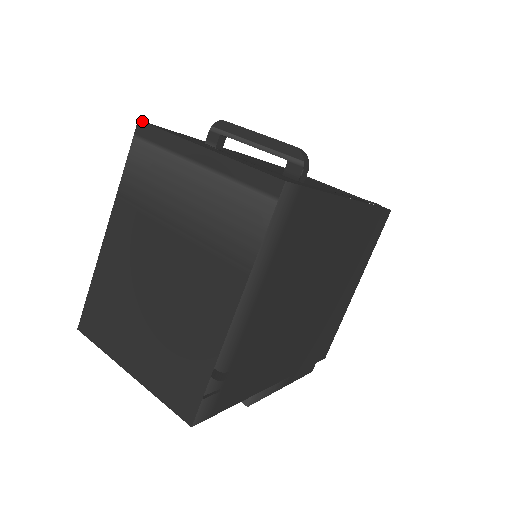
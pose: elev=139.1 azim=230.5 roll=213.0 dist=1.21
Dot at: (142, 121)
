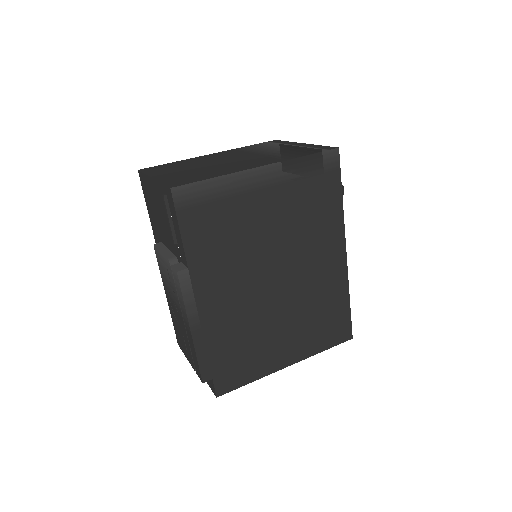
Dot at: (277, 140)
